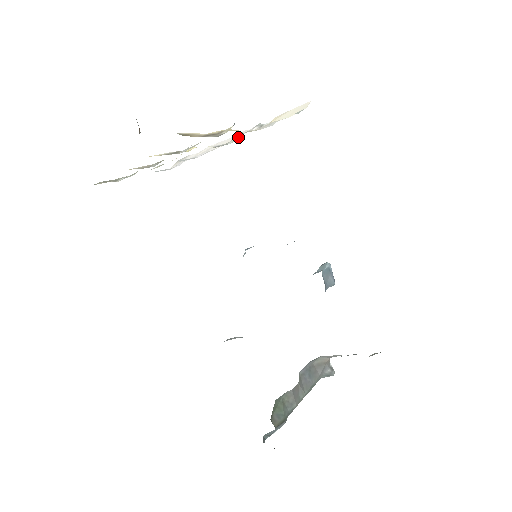
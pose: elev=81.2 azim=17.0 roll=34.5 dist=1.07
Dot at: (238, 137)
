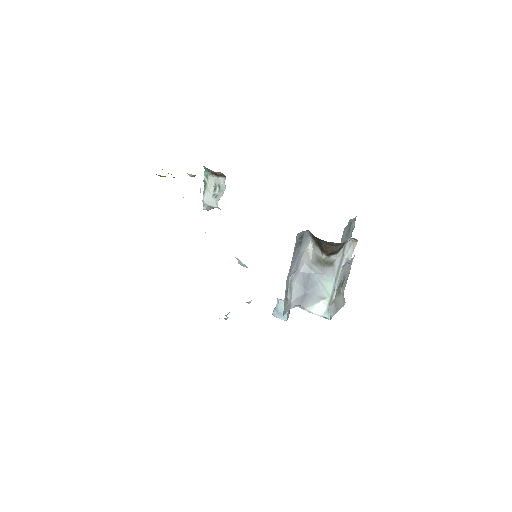
Dot at: occluded
